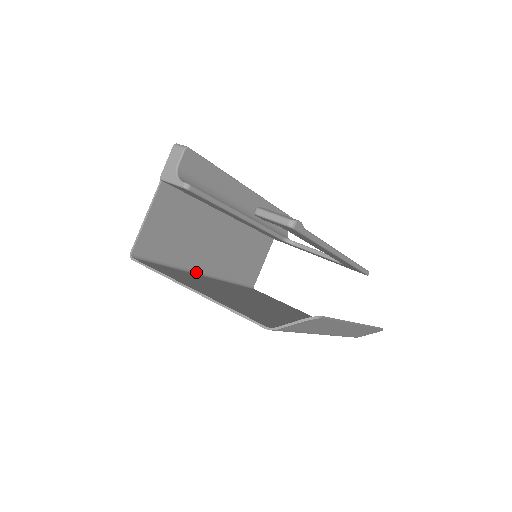
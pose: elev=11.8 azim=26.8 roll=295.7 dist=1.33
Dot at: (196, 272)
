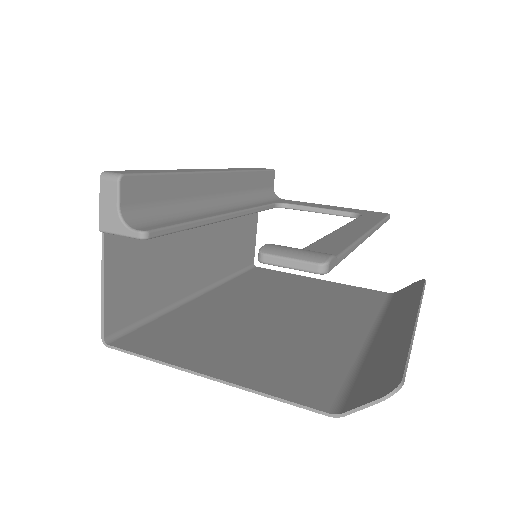
Dot at: (188, 298)
